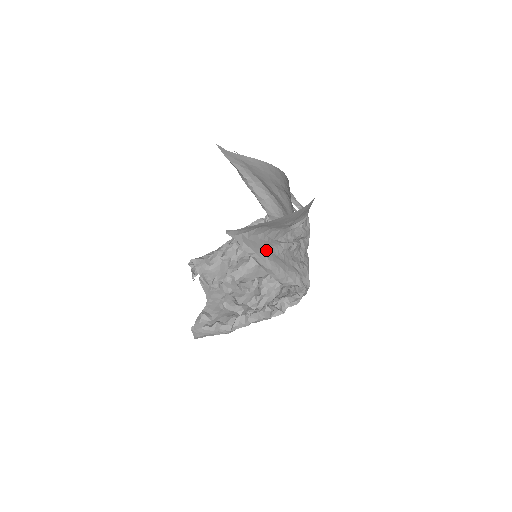
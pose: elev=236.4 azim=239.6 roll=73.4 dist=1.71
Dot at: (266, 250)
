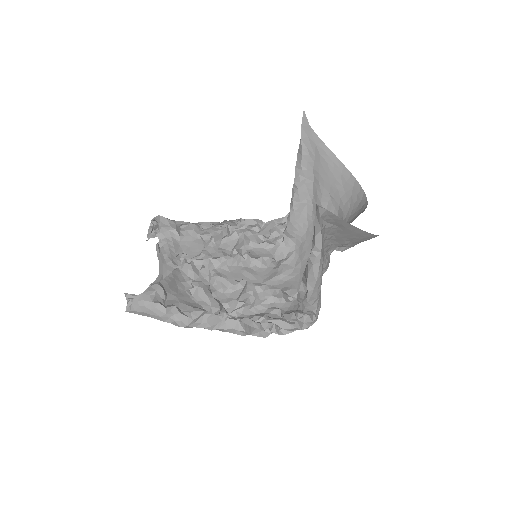
Dot at: (323, 255)
